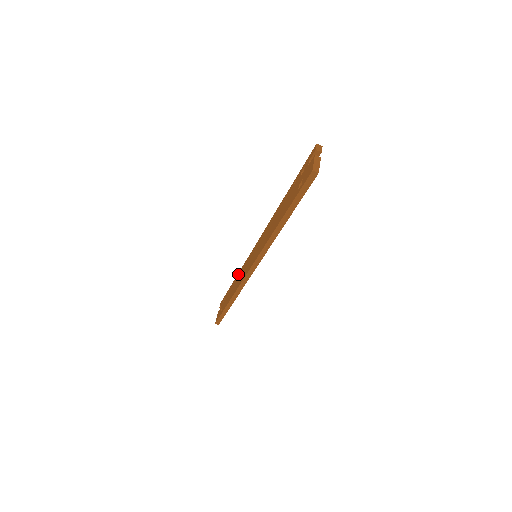
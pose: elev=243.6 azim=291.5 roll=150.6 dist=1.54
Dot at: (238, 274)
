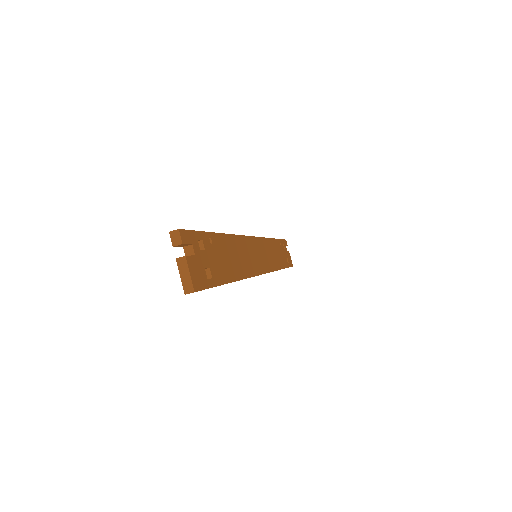
Dot at: occluded
